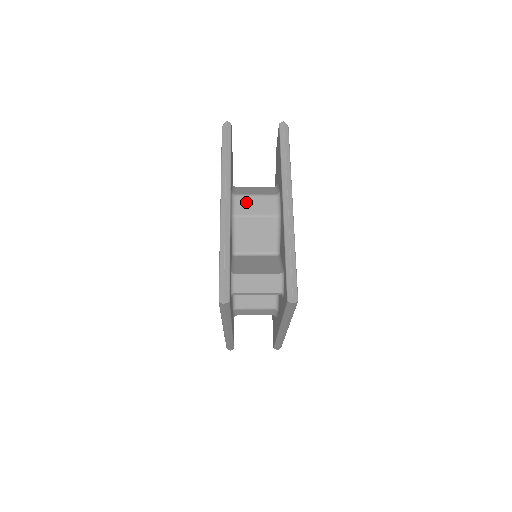
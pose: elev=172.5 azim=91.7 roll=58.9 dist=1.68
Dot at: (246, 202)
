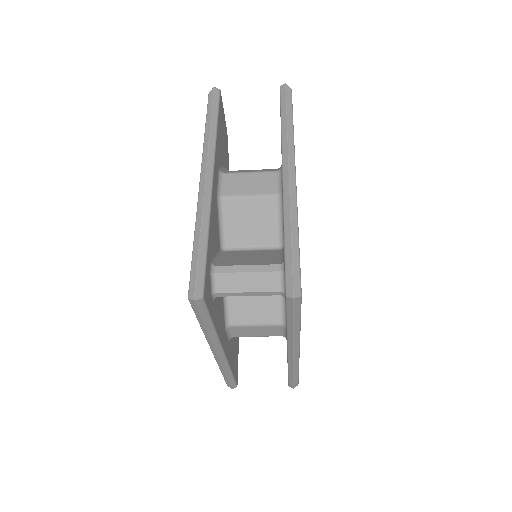
Dot at: (237, 180)
